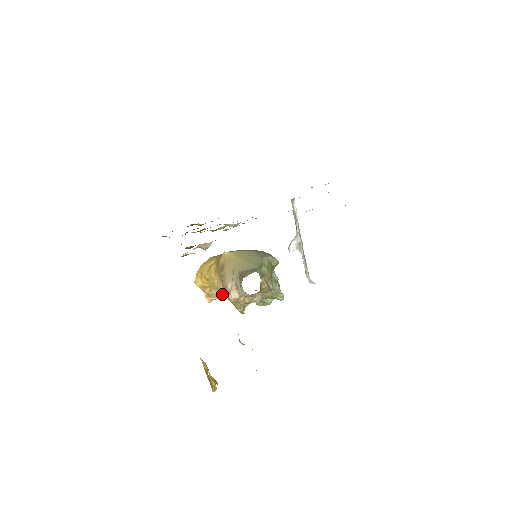
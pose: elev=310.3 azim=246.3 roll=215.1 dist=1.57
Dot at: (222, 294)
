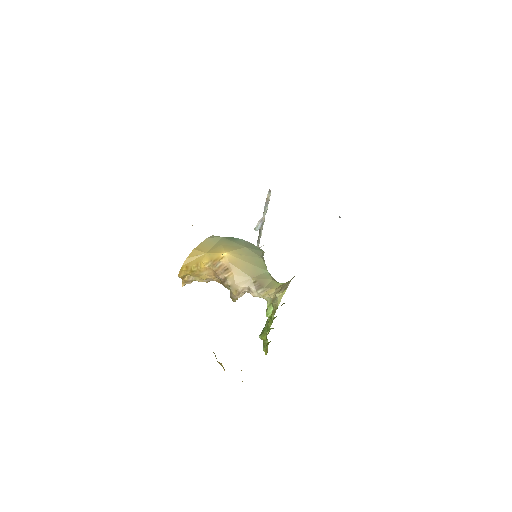
Dot at: (203, 281)
